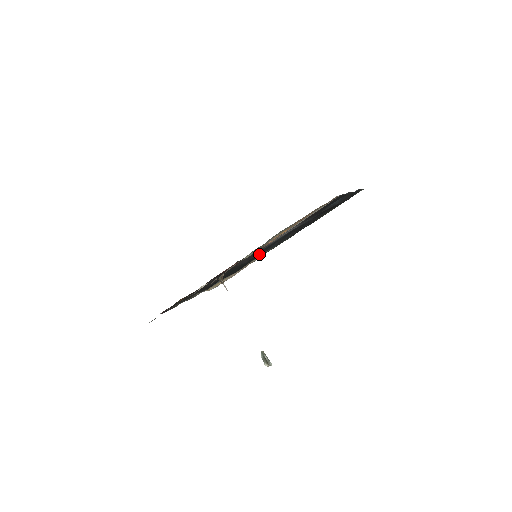
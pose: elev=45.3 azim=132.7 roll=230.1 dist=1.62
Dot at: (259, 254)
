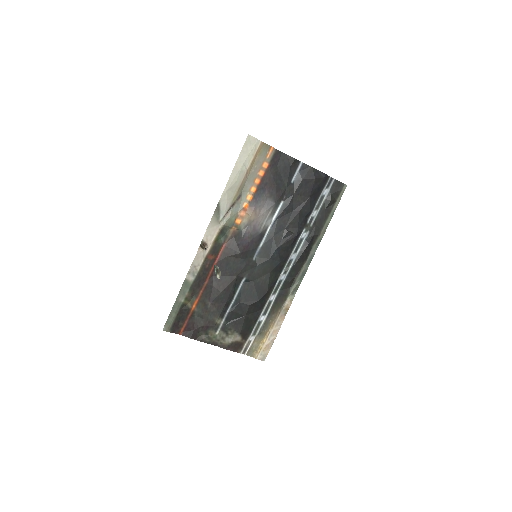
Dot at: (267, 264)
